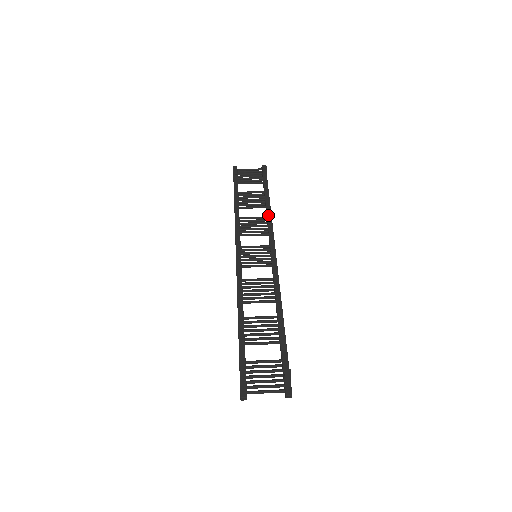
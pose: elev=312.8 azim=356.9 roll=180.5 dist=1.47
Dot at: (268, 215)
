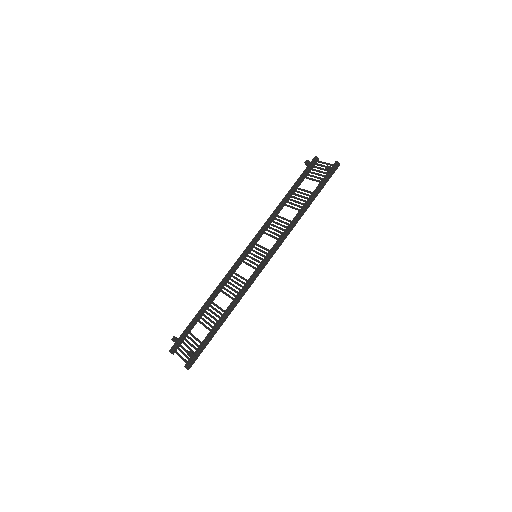
Dot at: (292, 221)
